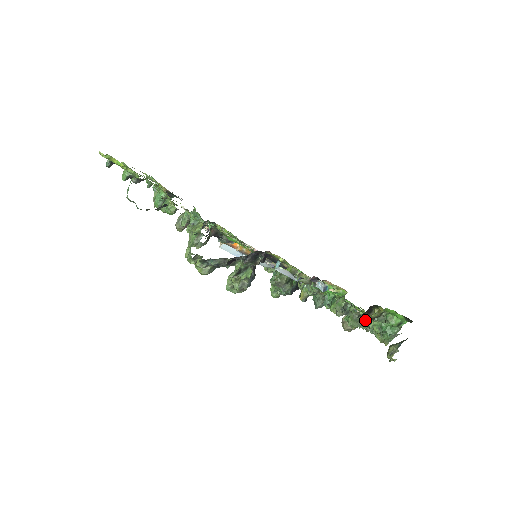
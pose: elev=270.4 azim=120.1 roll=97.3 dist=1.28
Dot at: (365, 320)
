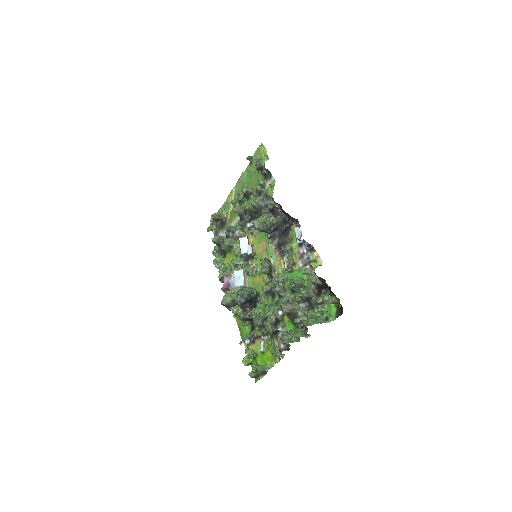
Dot at: (313, 294)
